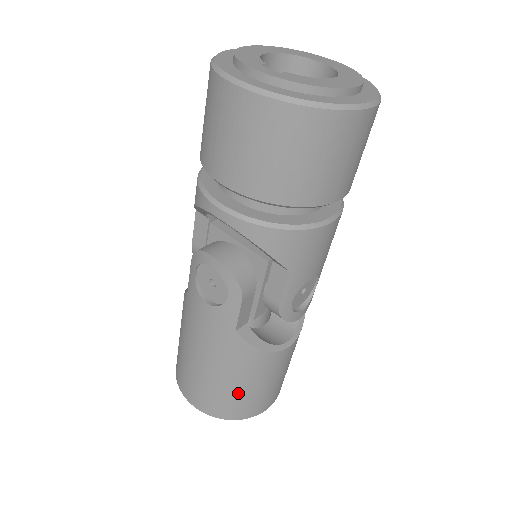
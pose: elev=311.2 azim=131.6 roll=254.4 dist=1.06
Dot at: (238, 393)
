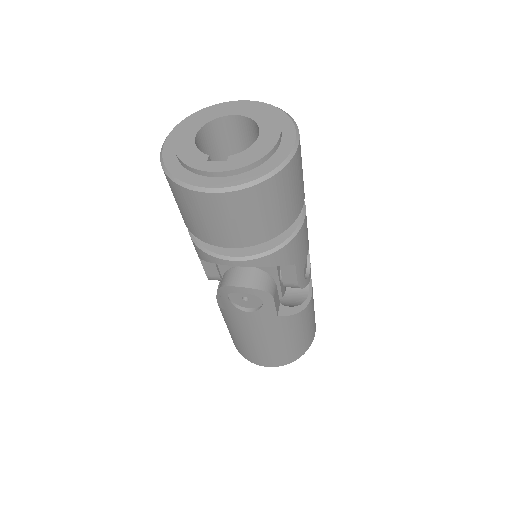
Dot at: (295, 343)
